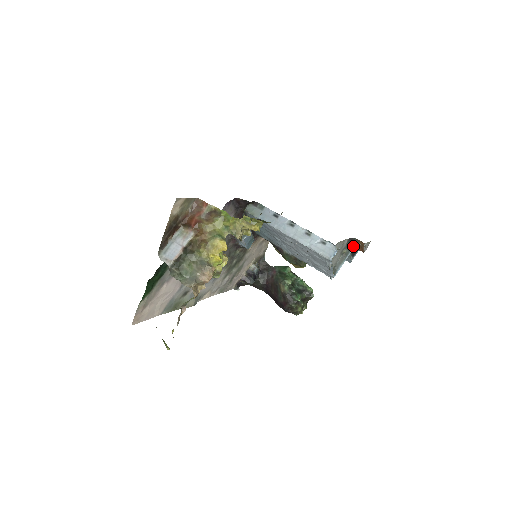
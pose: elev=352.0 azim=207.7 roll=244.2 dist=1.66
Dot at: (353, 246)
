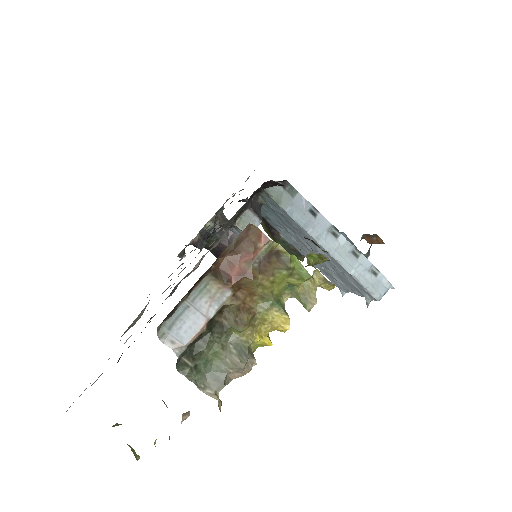
Dot at: occluded
